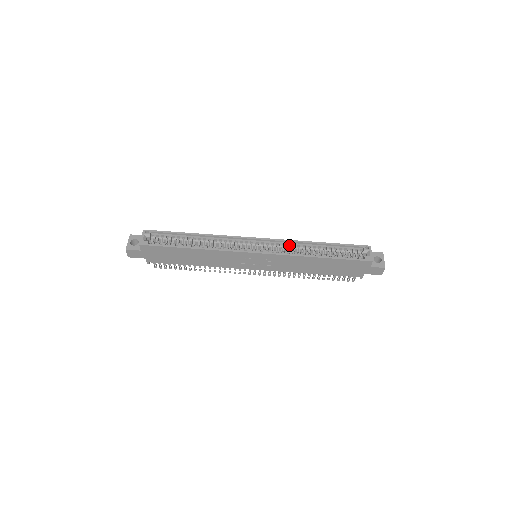
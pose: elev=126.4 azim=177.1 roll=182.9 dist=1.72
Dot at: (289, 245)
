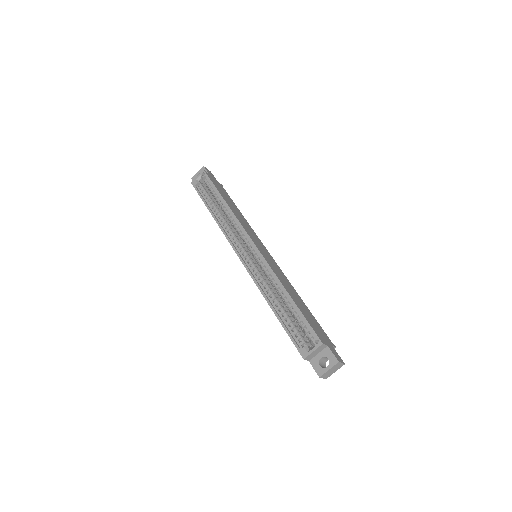
Dot at: (270, 271)
